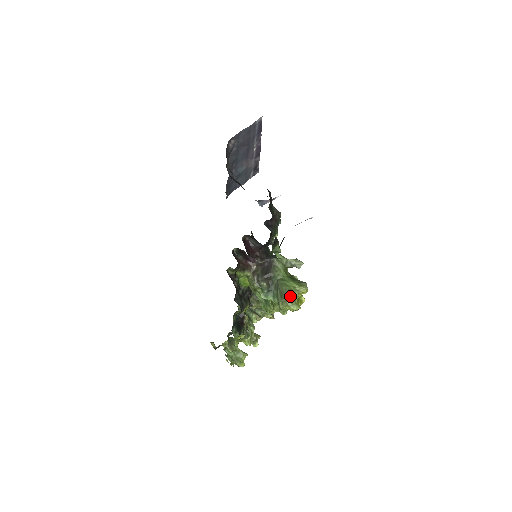
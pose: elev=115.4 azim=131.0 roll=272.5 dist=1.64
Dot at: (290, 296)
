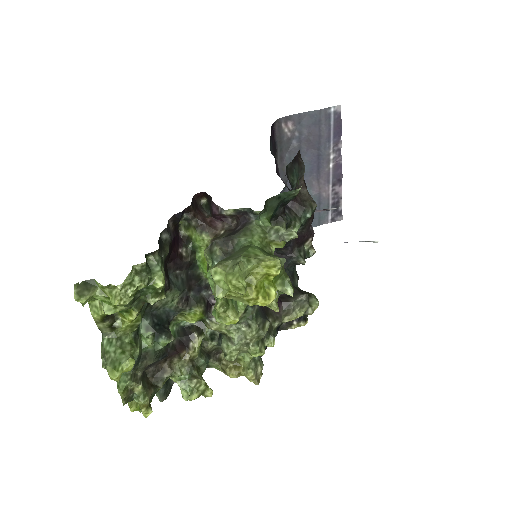
Dot at: (237, 259)
